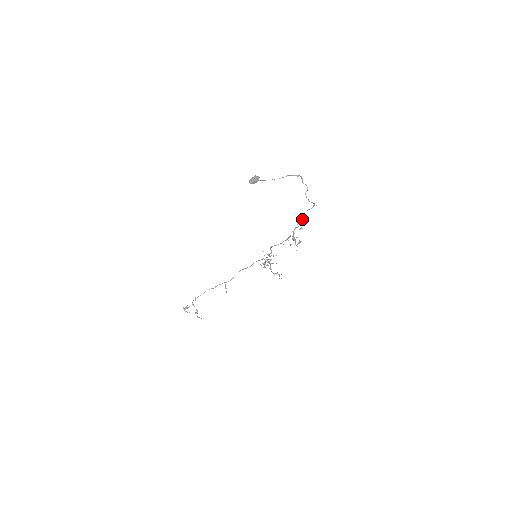
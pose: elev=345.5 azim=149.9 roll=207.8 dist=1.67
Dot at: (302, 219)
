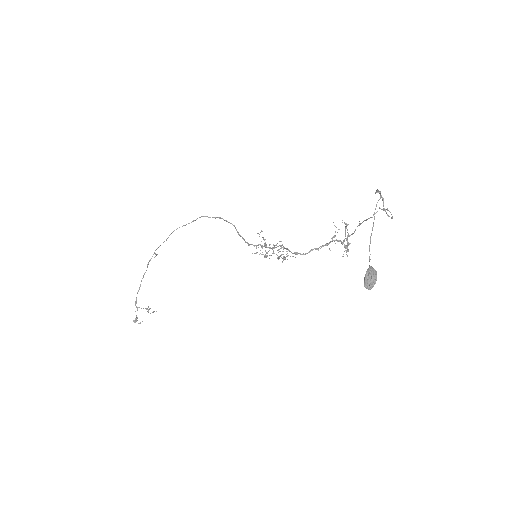
Dot at: occluded
